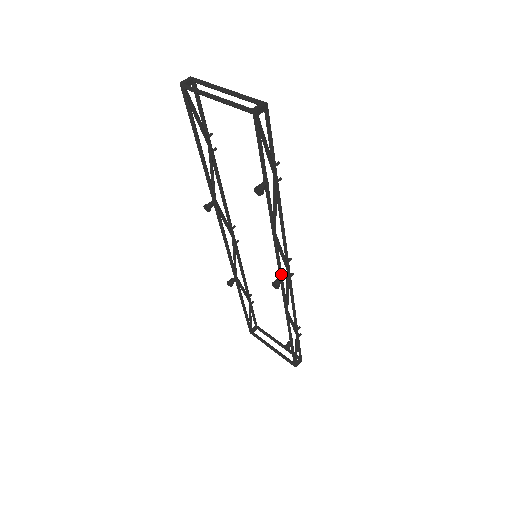
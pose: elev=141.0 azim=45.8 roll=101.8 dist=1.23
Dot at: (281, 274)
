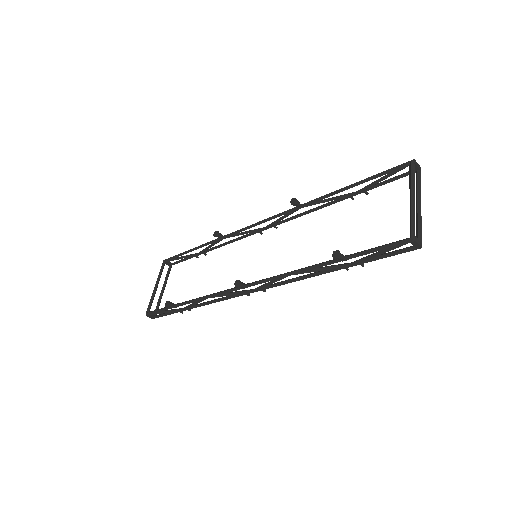
Dot at: (249, 286)
